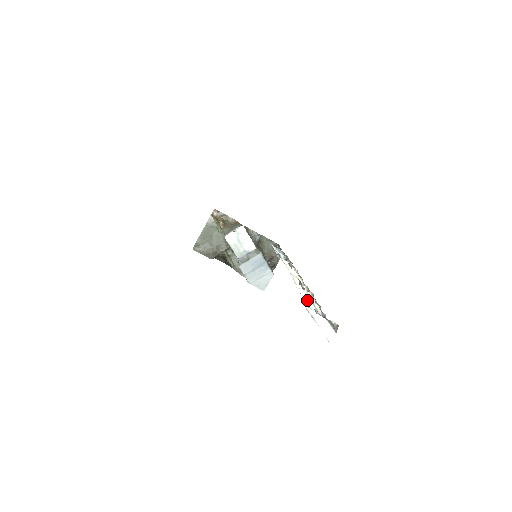
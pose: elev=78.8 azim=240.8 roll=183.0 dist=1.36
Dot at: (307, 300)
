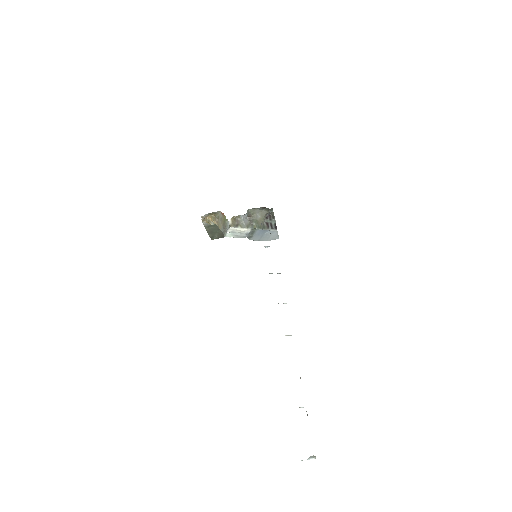
Dot at: occluded
